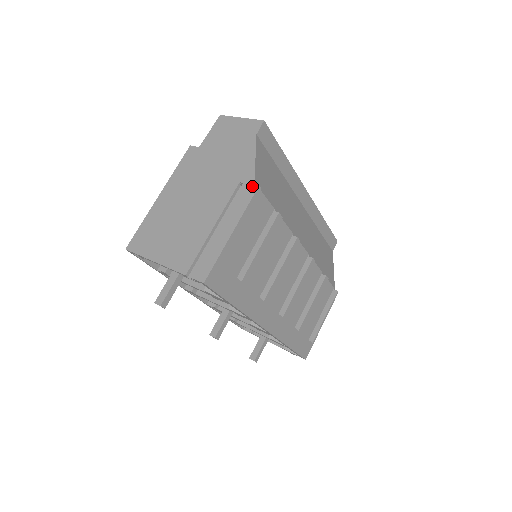
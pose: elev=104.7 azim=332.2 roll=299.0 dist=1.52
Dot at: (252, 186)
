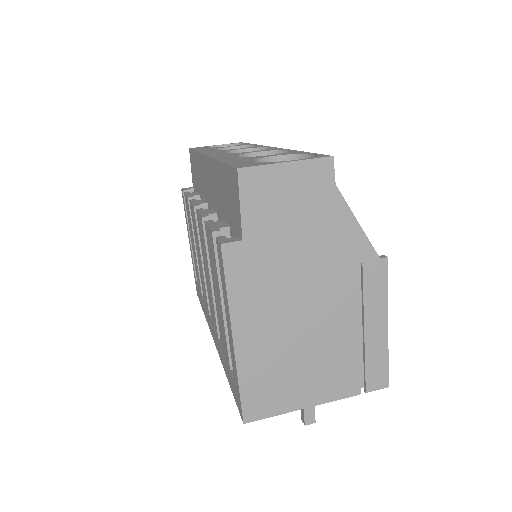
Dot at: (379, 262)
